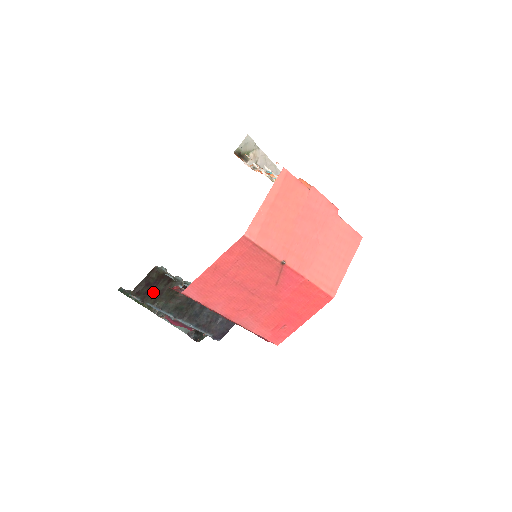
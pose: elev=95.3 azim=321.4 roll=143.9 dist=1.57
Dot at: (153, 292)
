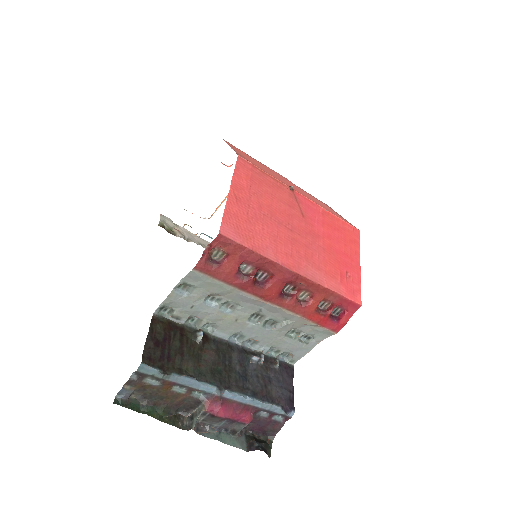
Dot at: (170, 355)
